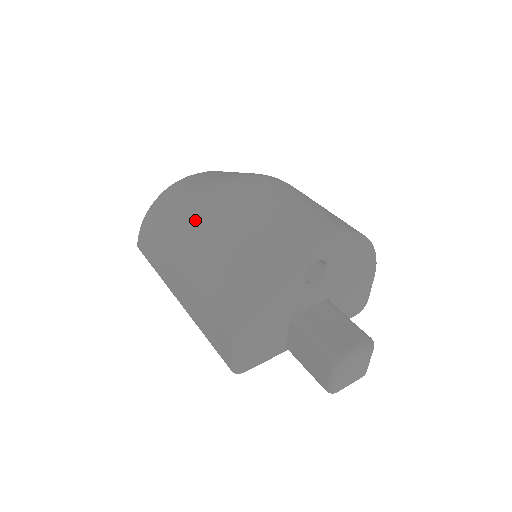
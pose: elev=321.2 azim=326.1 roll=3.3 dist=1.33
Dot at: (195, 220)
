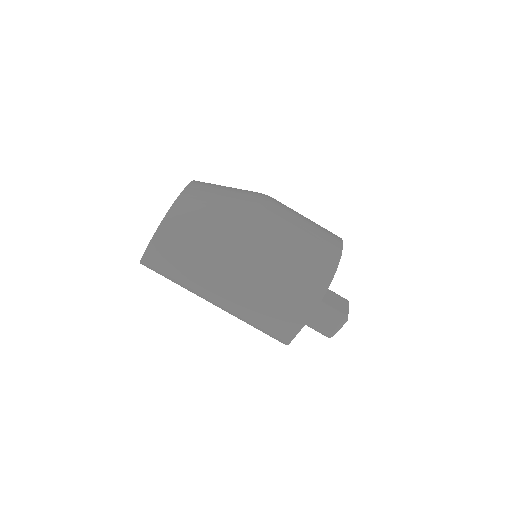
Dot at: (253, 244)
